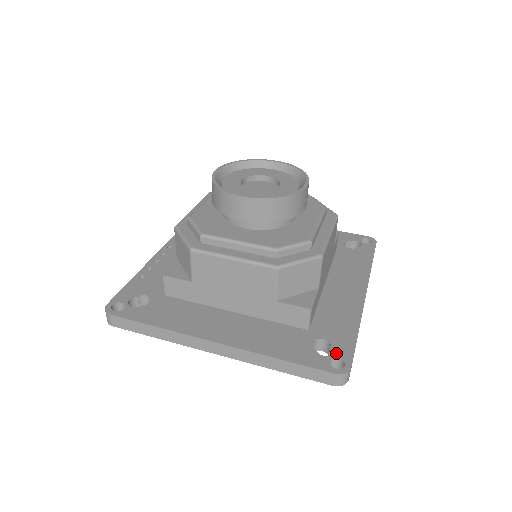
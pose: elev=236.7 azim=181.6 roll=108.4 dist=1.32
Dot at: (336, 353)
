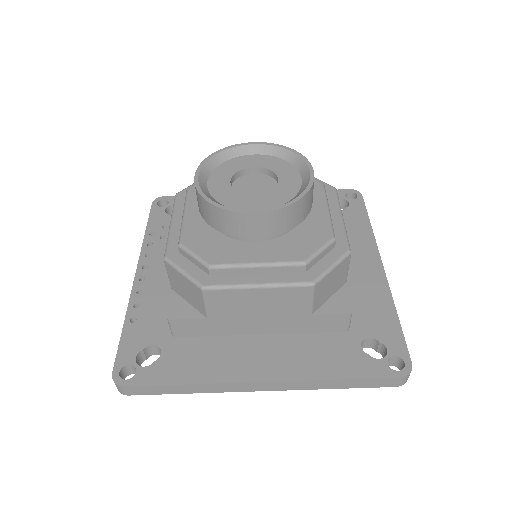
Dot at: (390, 351)
